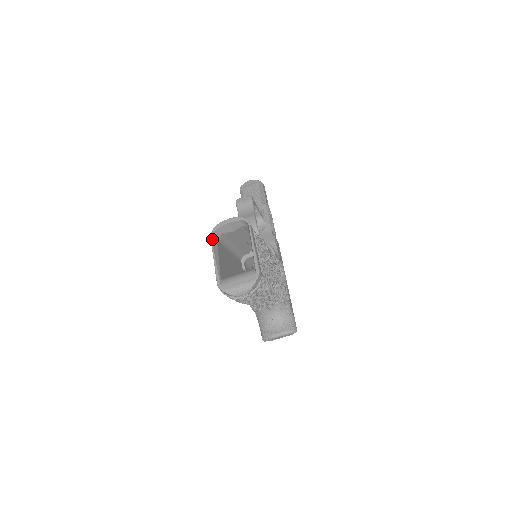
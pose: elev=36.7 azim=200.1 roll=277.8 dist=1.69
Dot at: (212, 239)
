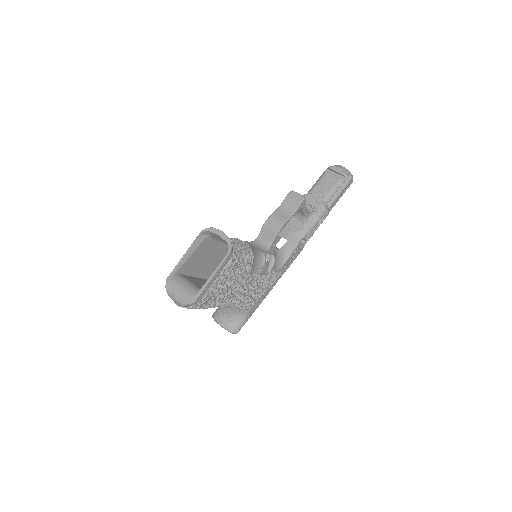
Dot at: (199, 236)
